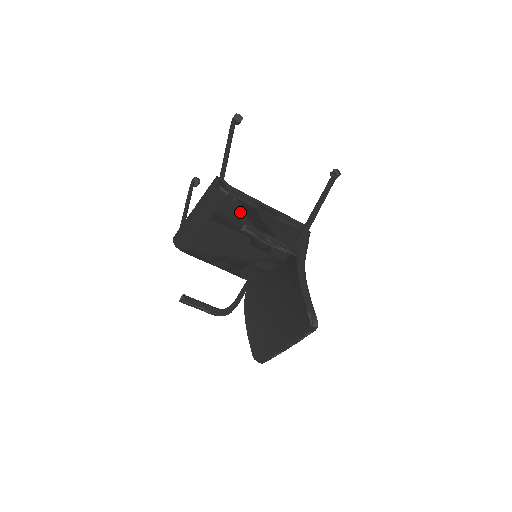
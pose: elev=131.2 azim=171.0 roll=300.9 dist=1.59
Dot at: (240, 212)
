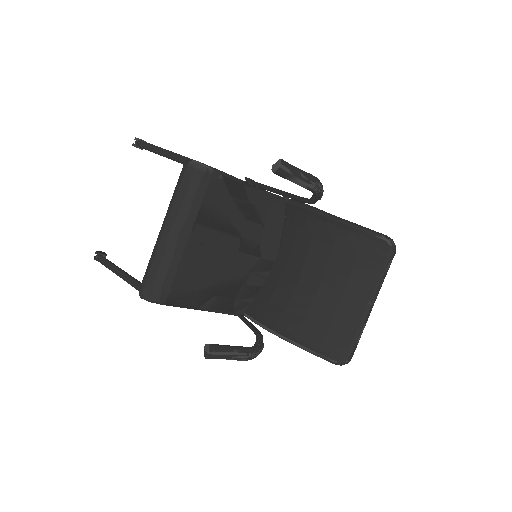
Dot at: (227, 197)
